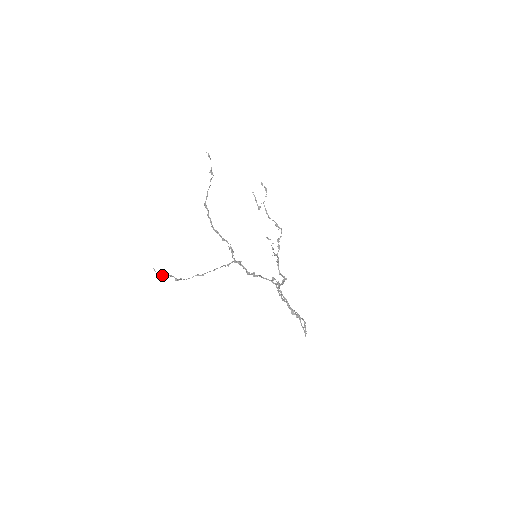
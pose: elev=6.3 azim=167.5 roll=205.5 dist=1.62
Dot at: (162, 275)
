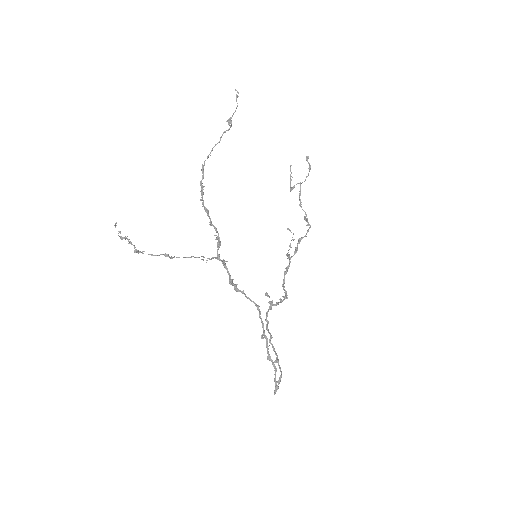
Dot at: (120, 237)
